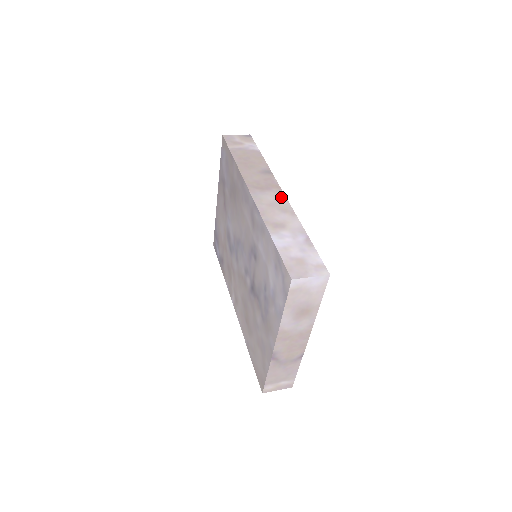
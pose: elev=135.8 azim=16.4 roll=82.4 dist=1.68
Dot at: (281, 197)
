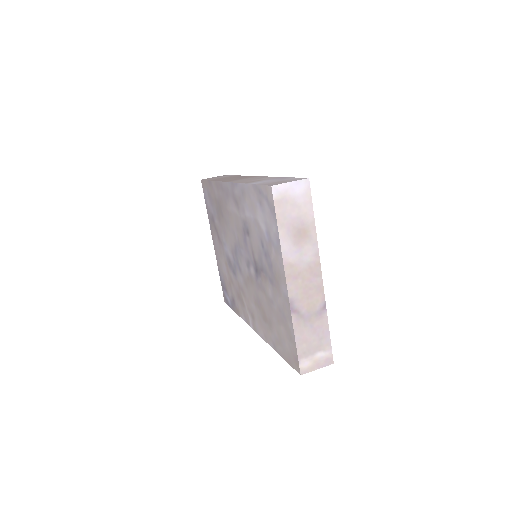
Dot at: (256, 177)
